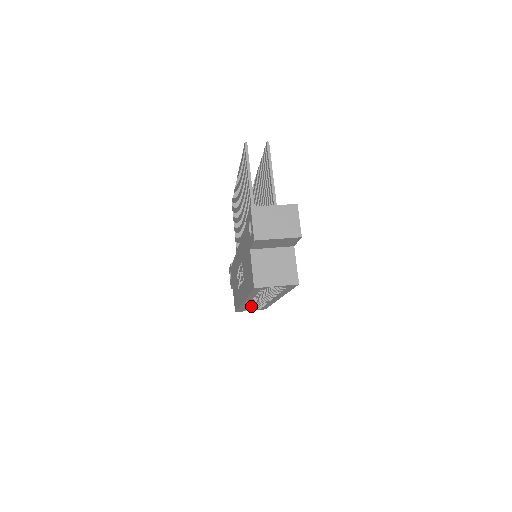
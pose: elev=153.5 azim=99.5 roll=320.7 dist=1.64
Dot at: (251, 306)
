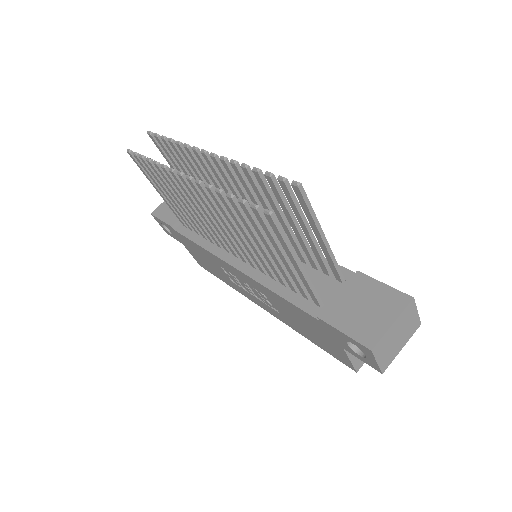
Dot at: occluded
